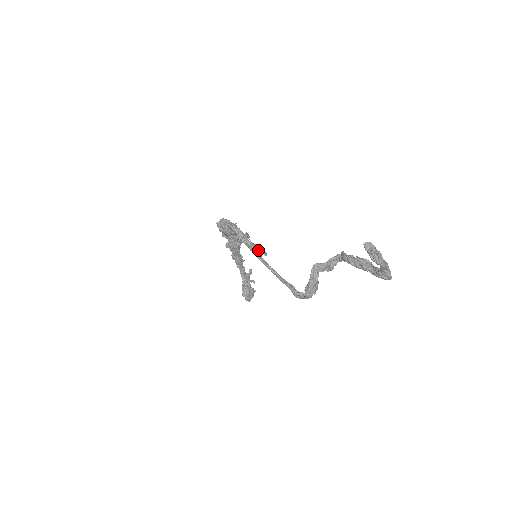
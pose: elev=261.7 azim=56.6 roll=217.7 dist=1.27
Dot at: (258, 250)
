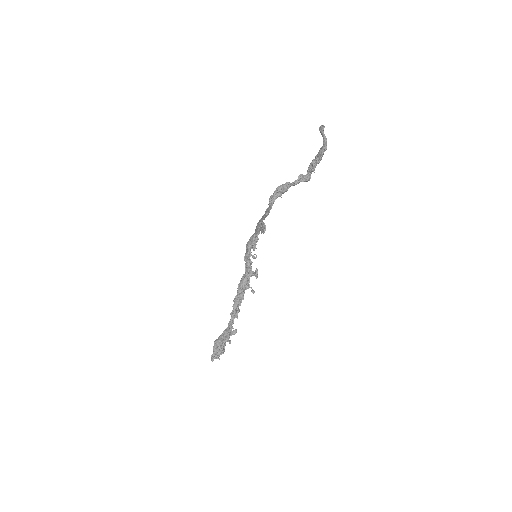
Dot at: (263, 224)
